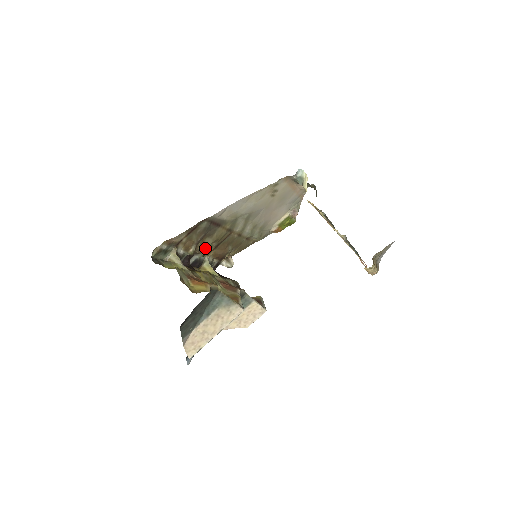
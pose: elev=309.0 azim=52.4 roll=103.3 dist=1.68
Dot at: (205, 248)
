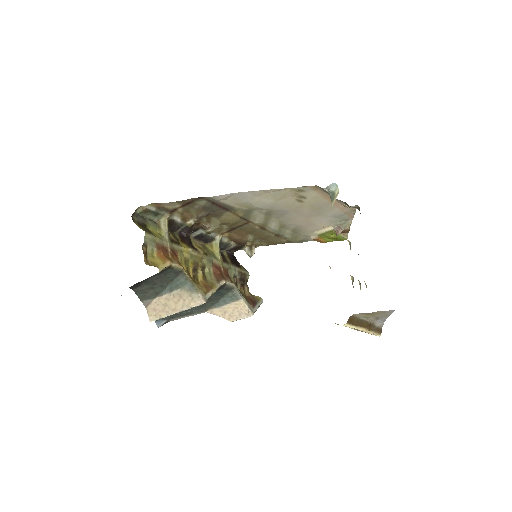
Dot at: (213, 226)
